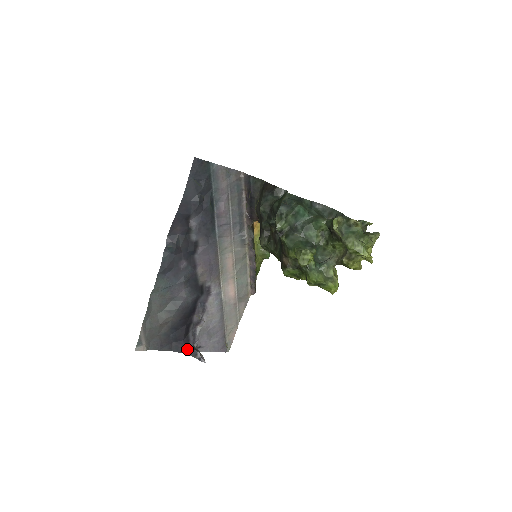
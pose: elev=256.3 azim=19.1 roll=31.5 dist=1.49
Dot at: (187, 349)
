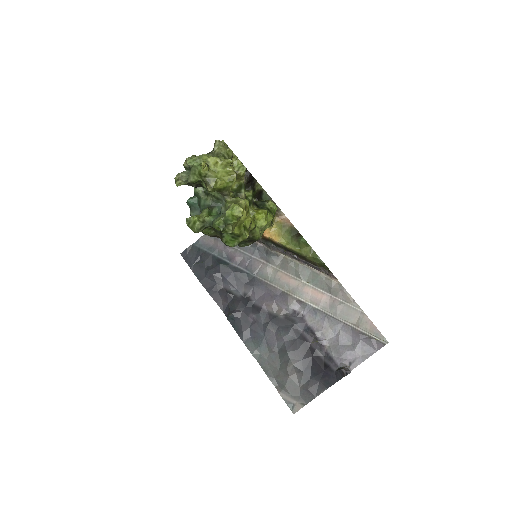
Dot at: (335, 375)
